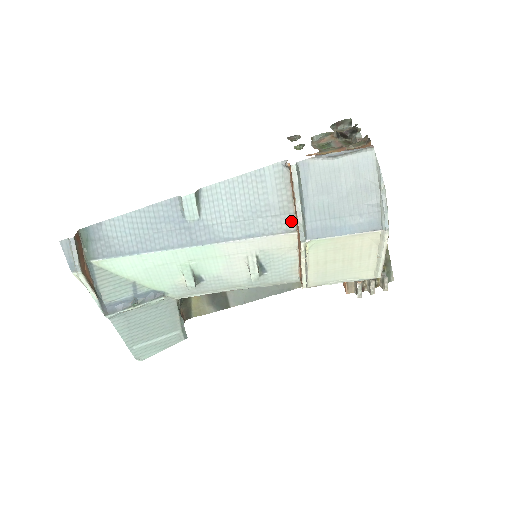
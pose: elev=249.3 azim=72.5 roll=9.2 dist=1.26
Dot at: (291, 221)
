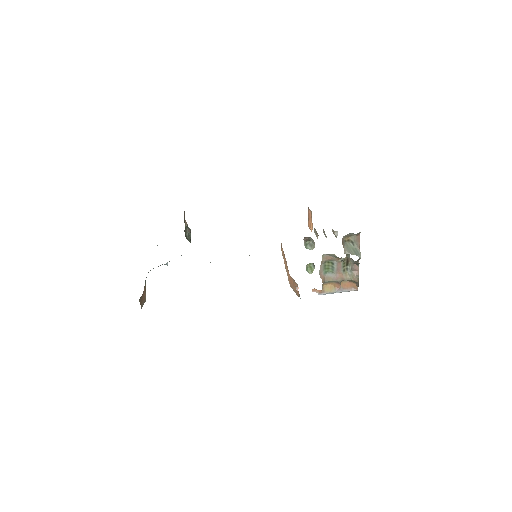
Dot at: occluded
